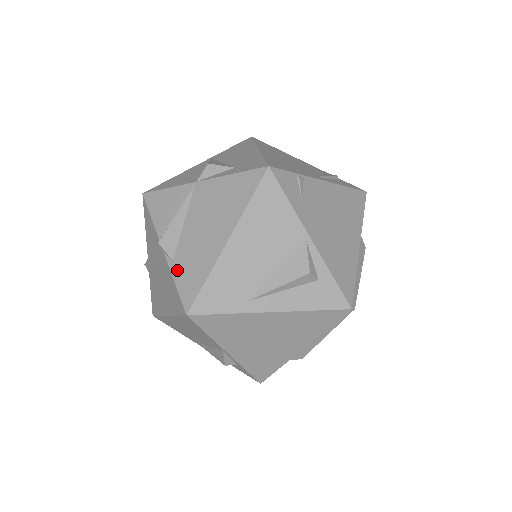
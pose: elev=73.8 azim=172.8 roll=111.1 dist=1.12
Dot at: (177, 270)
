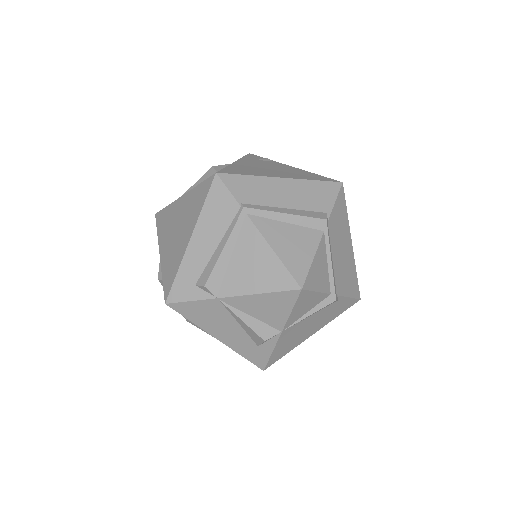
Dot at: occluded
